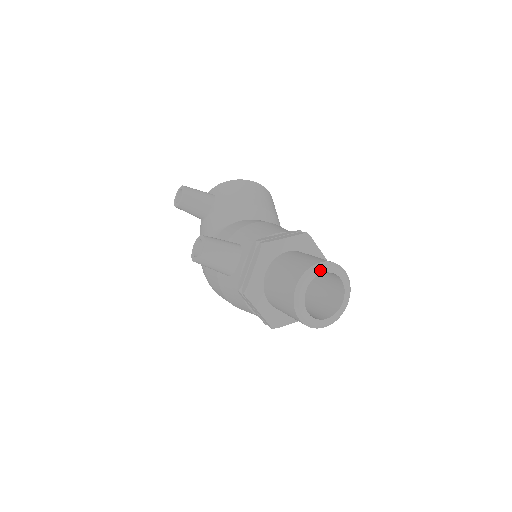
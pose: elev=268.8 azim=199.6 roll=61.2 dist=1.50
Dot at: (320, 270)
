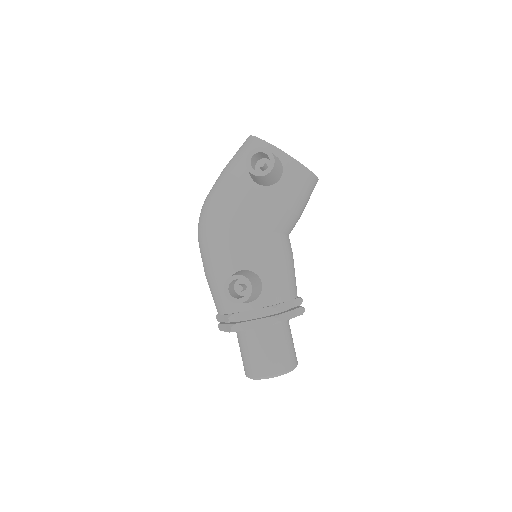
Dot at: (288, 372)
